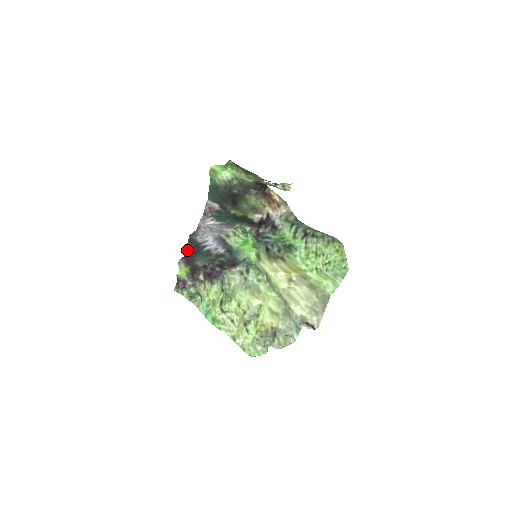
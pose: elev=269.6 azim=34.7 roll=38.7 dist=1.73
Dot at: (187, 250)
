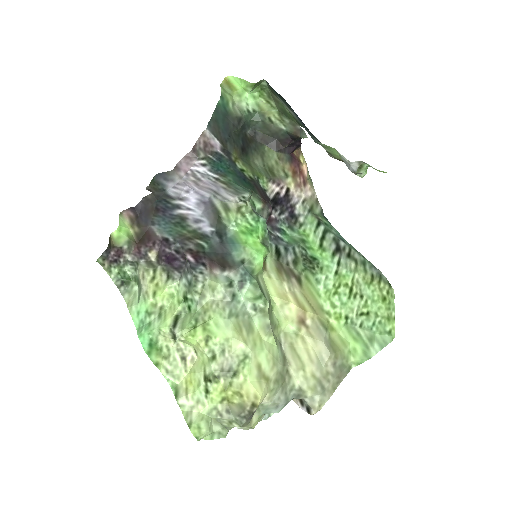
Dot at: (144, 198)
